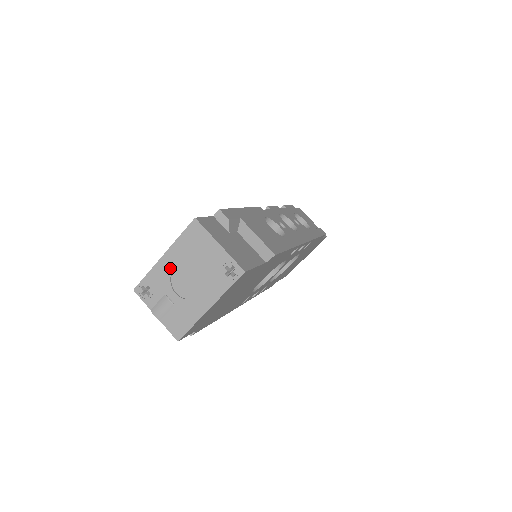
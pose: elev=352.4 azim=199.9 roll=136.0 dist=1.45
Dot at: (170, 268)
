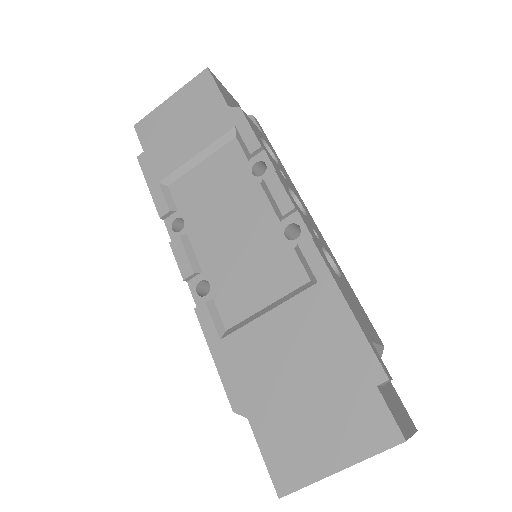
Dot at: occluded
